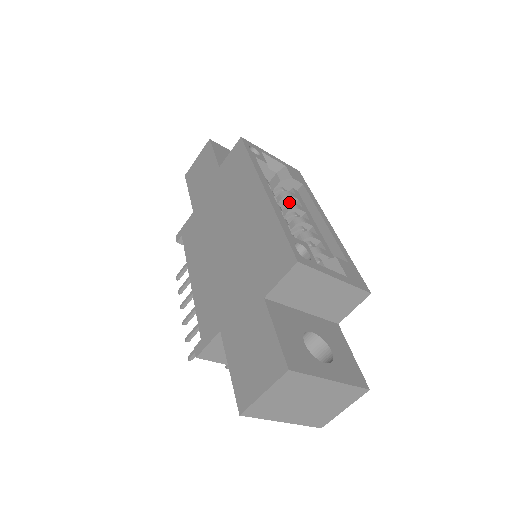
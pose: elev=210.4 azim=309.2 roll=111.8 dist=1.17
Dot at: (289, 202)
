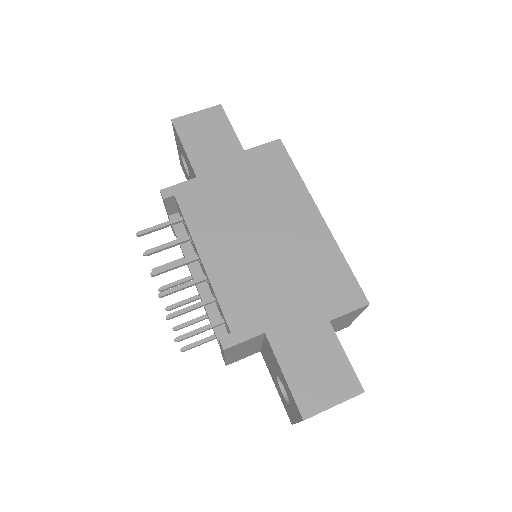
Dot at: occluded
